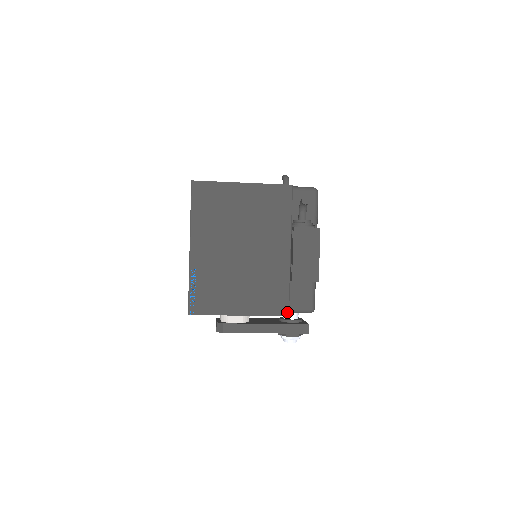
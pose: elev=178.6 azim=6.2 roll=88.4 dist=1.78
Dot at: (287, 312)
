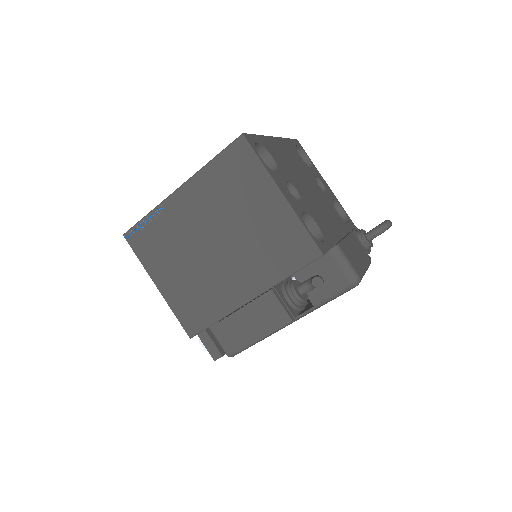
Dot at: (192, 334)
